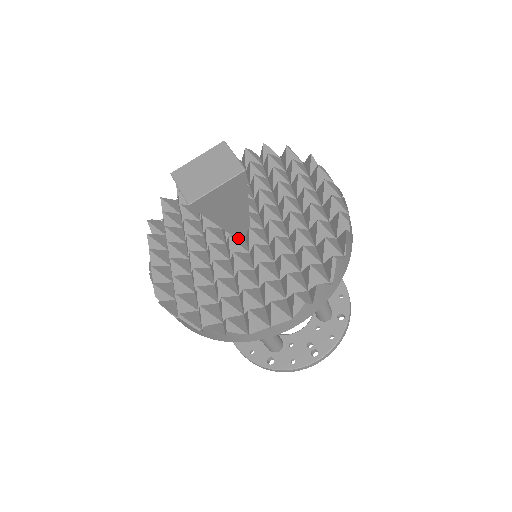
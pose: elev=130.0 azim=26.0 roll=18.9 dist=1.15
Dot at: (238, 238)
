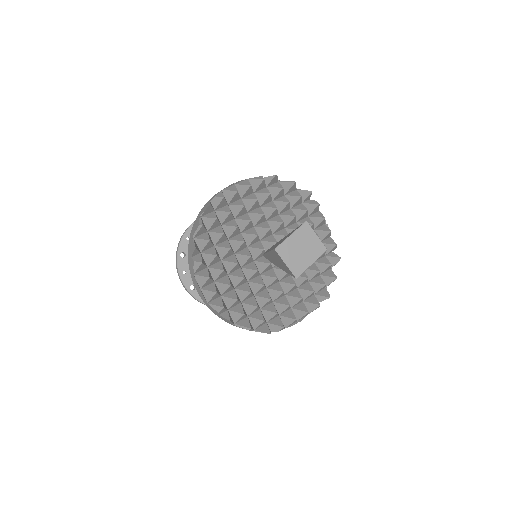
Dot at: occluded
